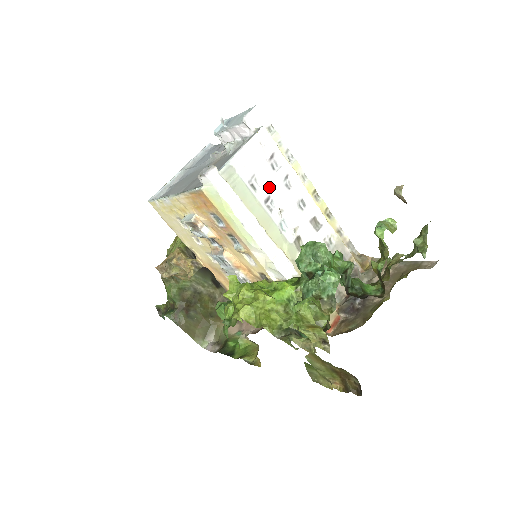
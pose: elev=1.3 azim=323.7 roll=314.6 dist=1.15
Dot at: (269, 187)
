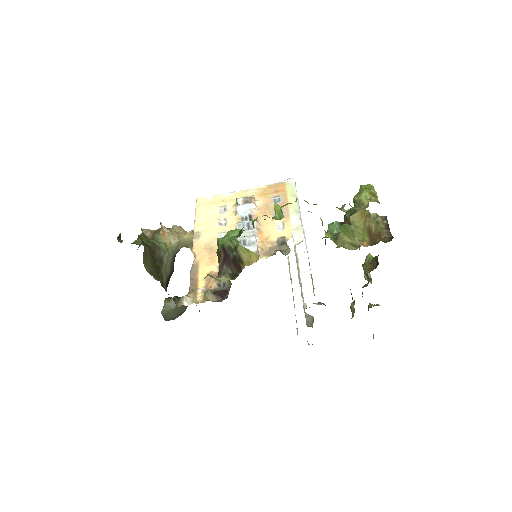
Dot at: occluded
